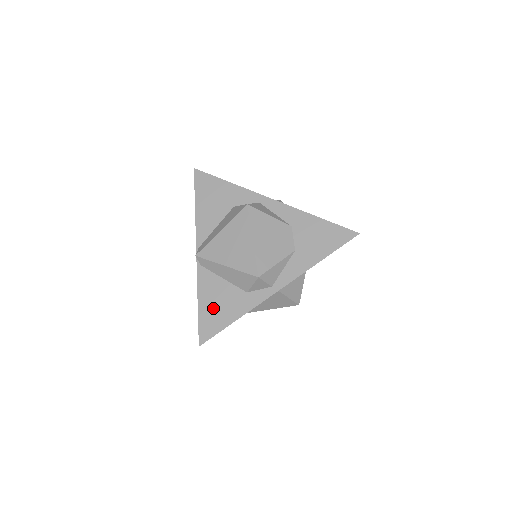
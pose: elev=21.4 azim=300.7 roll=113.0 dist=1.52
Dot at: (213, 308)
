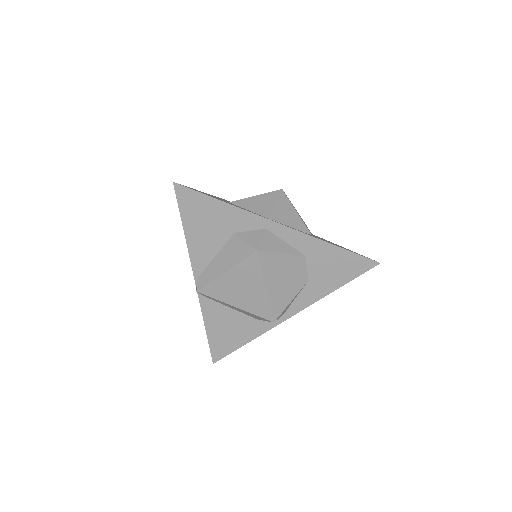
Dot at: (223, 334)
